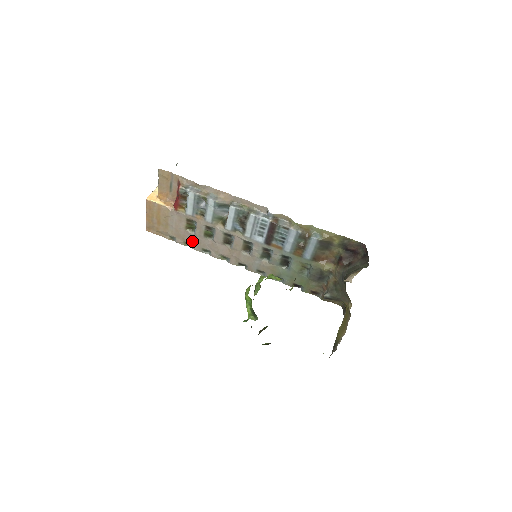
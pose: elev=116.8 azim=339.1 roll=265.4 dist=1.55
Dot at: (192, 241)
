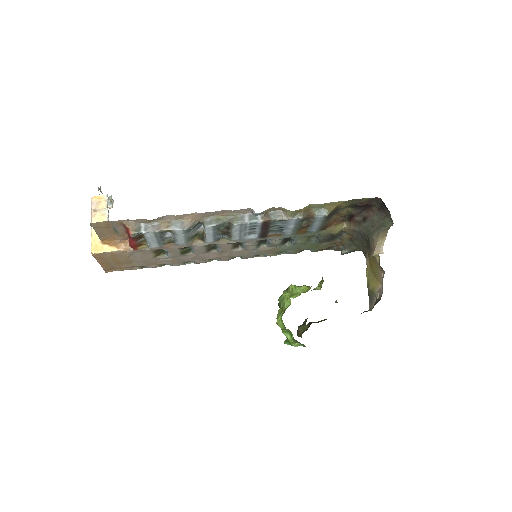
Dot at: (168, 262)
